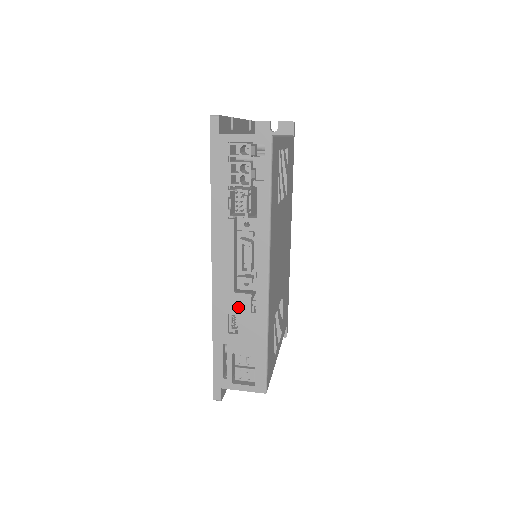
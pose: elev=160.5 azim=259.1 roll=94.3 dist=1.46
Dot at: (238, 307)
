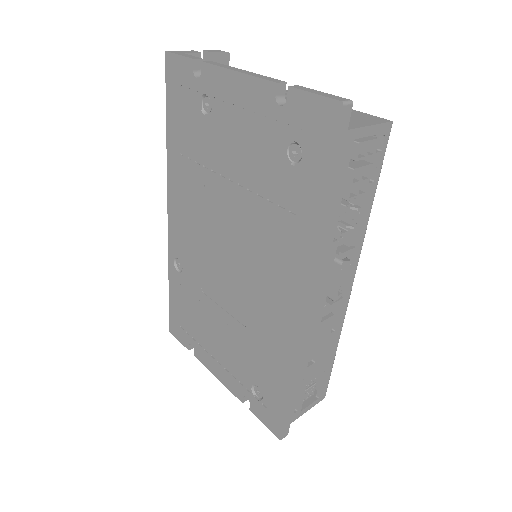
Dot at: (321, 335)
